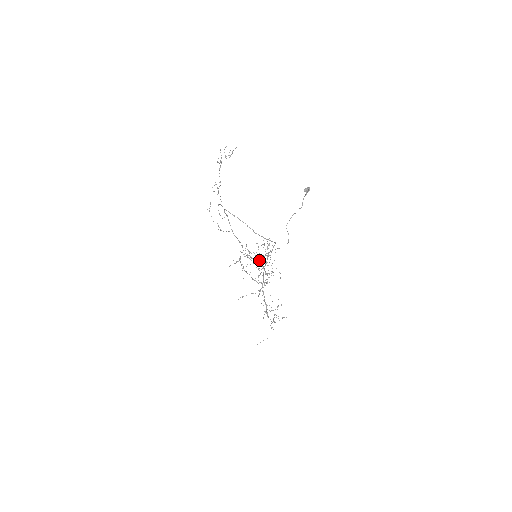
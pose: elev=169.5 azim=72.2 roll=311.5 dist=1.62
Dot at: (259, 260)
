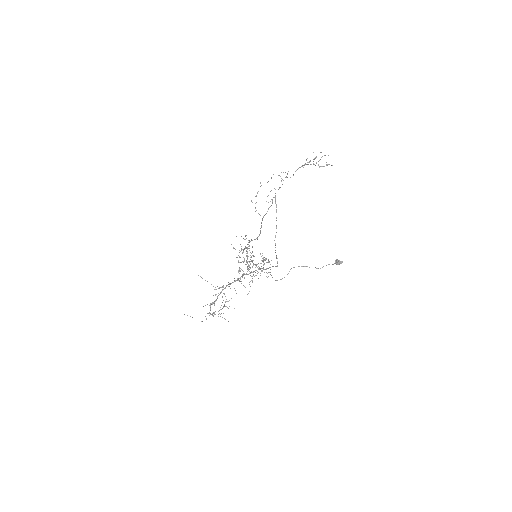
Dot at: occluded
